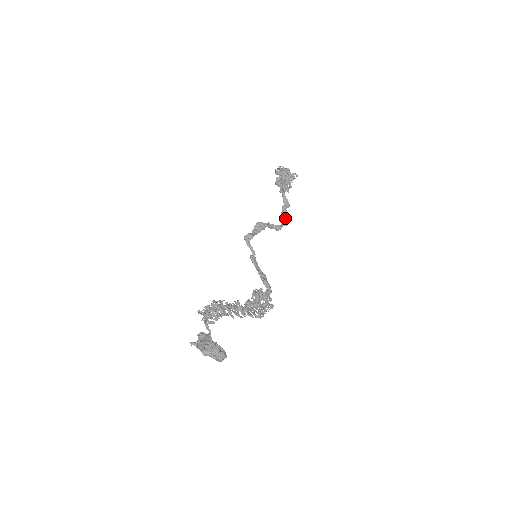
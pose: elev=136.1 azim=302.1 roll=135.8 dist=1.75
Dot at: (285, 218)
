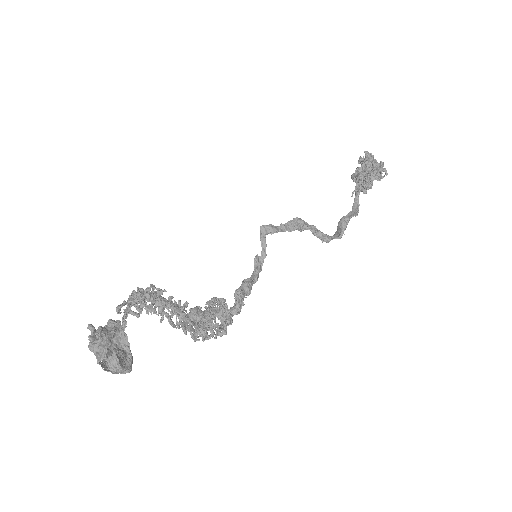
Dot at: (341, 228)
